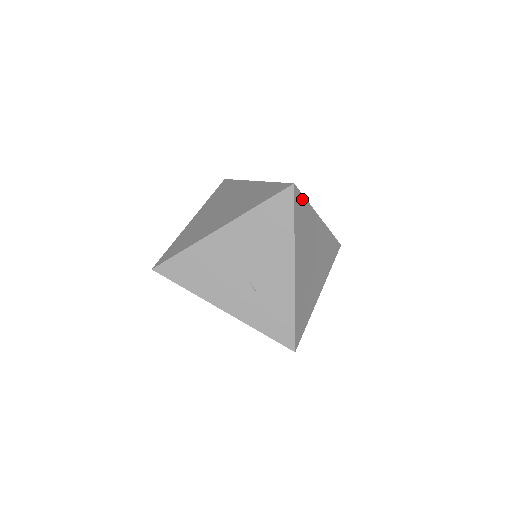
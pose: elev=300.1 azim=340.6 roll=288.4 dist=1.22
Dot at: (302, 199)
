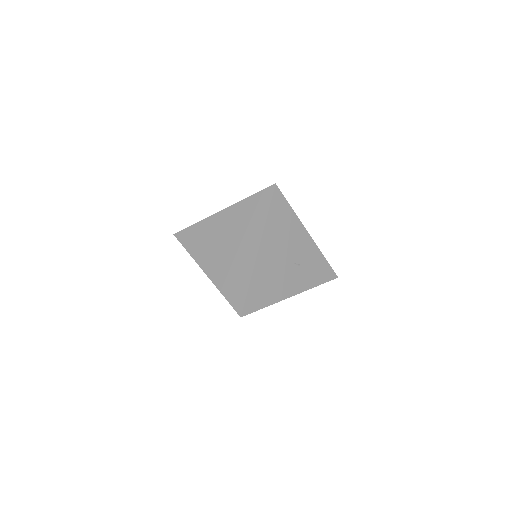
Dot at: occluded
